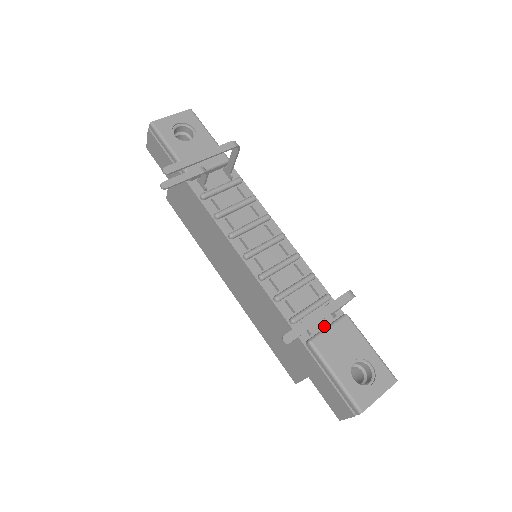
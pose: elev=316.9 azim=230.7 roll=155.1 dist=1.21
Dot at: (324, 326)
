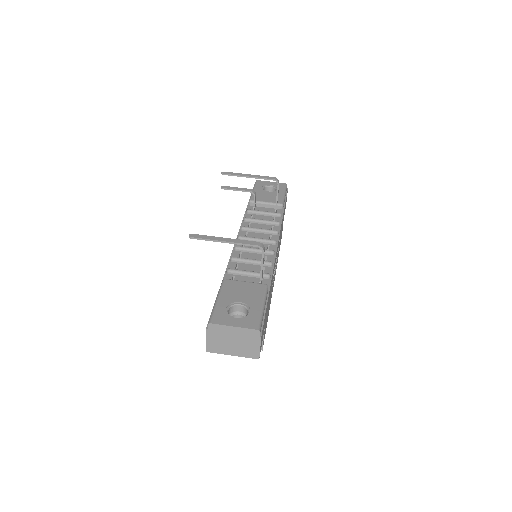
Dot at: occluded
